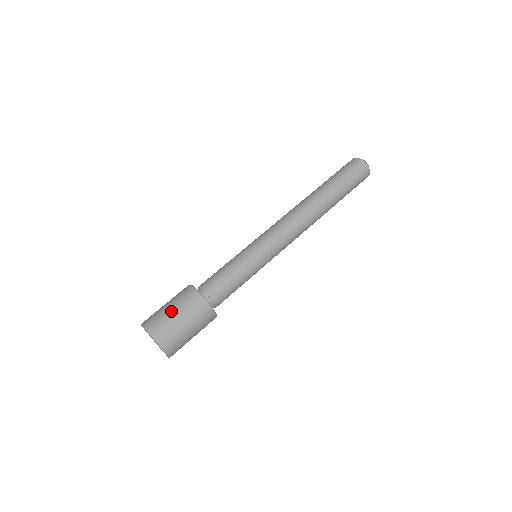
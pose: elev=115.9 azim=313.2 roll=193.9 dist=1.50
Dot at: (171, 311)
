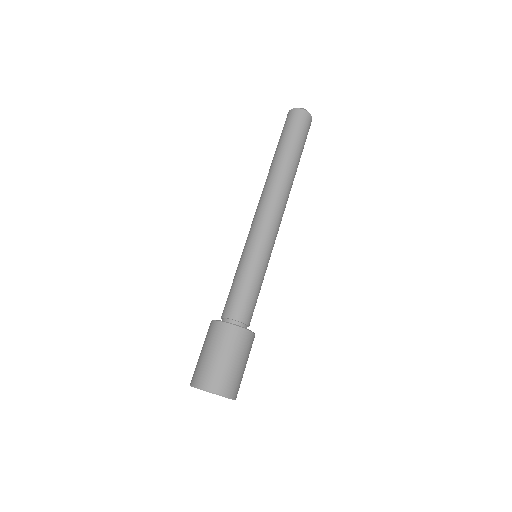
Dot at: (208, 356)
